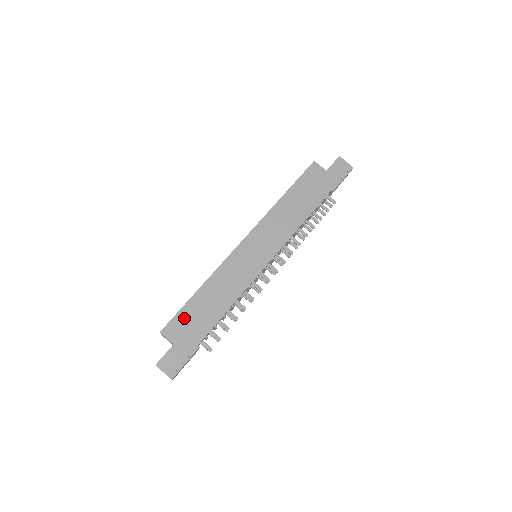
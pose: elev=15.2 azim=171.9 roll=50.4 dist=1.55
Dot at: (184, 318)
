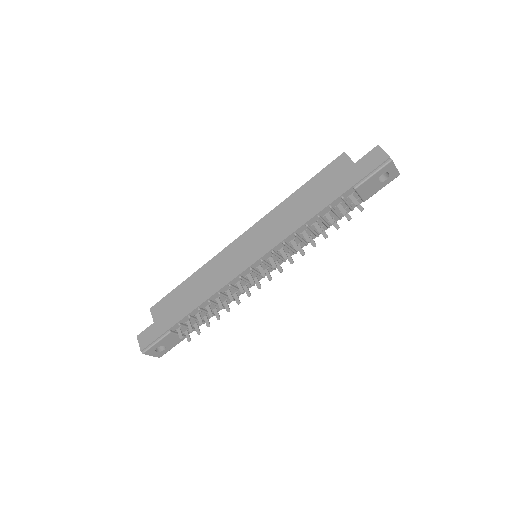
Dot at: (169, 301)
